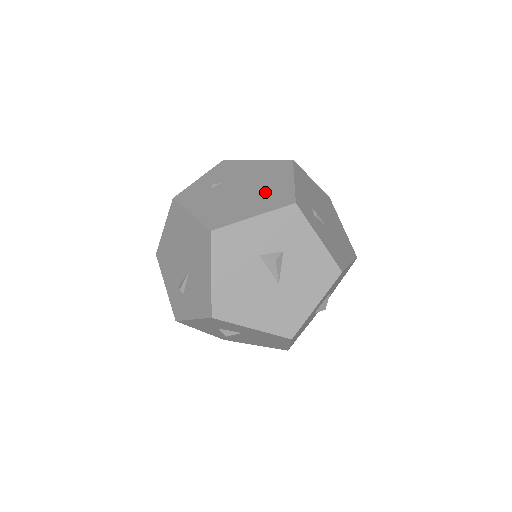
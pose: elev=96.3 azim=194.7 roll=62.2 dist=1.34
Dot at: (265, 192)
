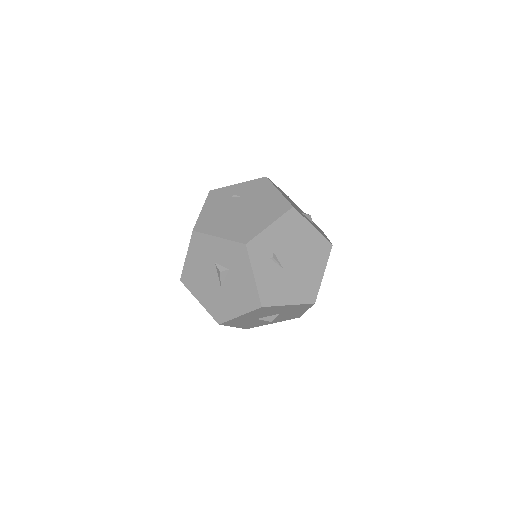
Dot at: (246, 223)
